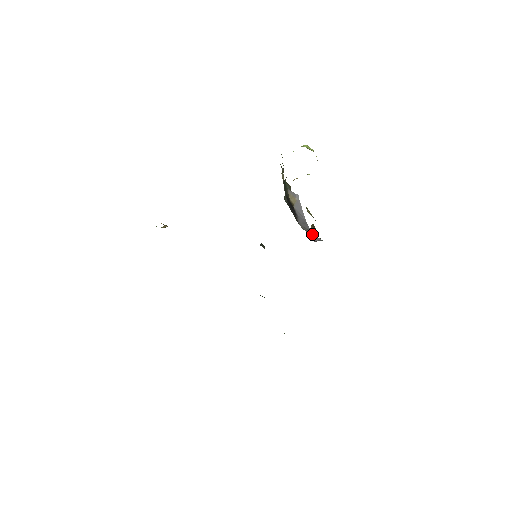
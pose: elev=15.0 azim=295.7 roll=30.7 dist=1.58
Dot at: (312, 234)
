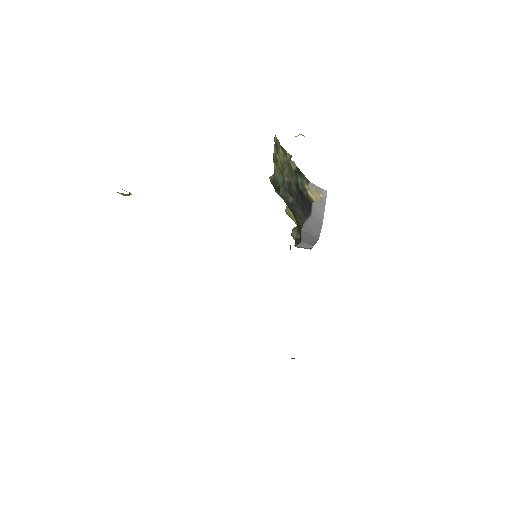
Dot at: (313, 240)
